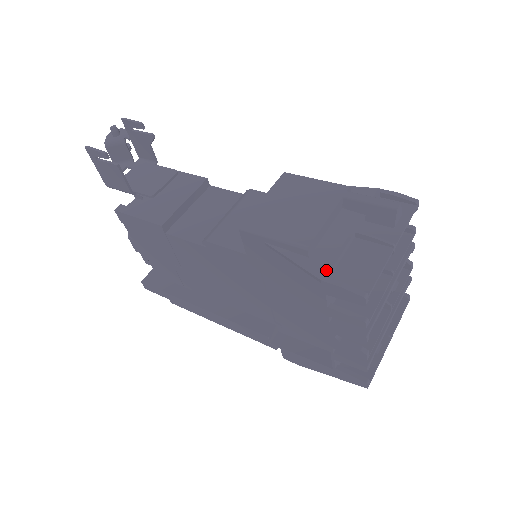
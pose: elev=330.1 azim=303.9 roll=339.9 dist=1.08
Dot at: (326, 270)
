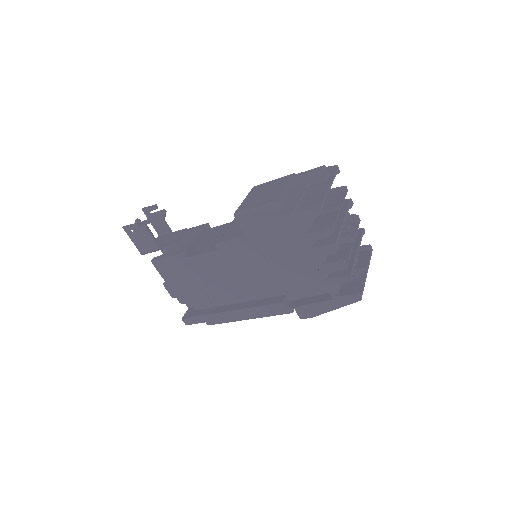
Dot at: (292, 208)
